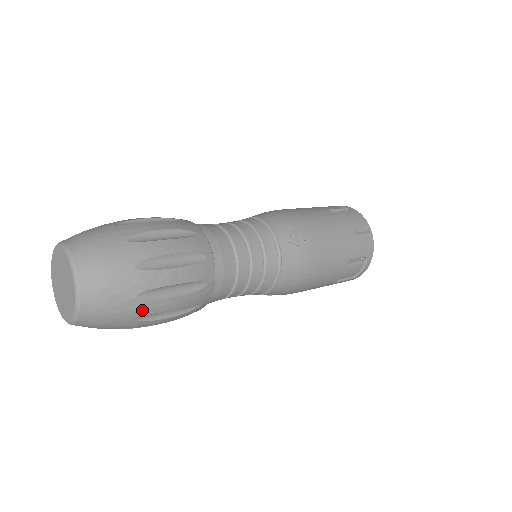
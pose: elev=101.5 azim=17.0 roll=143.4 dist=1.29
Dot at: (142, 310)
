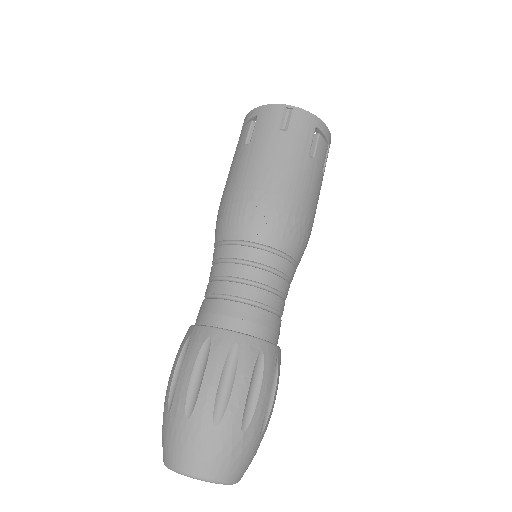
Dot at: (256, 428)
